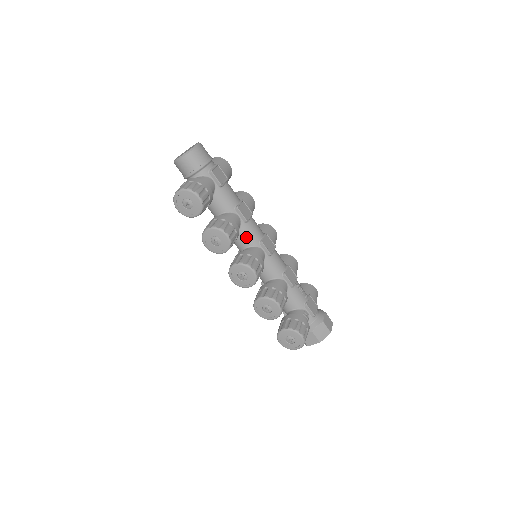
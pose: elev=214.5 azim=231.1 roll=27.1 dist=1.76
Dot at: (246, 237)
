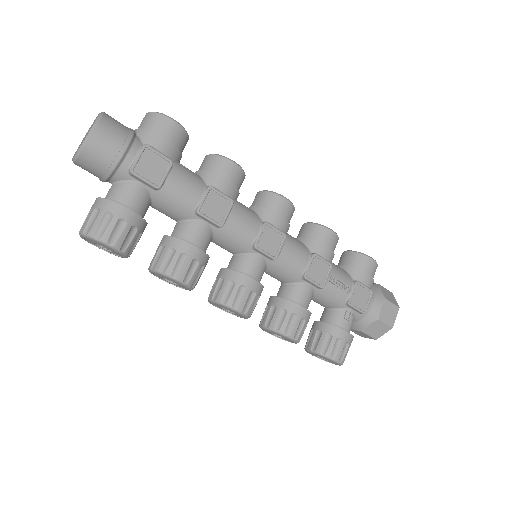
Dot at: (228, 244)
